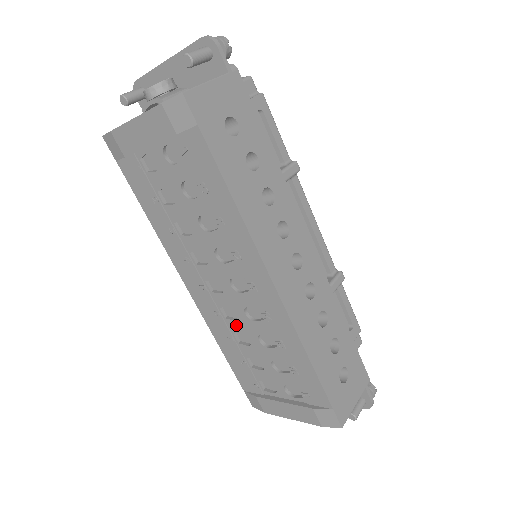
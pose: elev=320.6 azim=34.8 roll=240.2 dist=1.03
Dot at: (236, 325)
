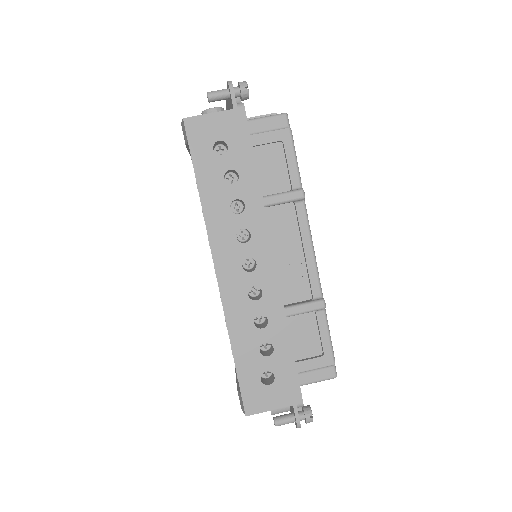
Dot at: occluded
